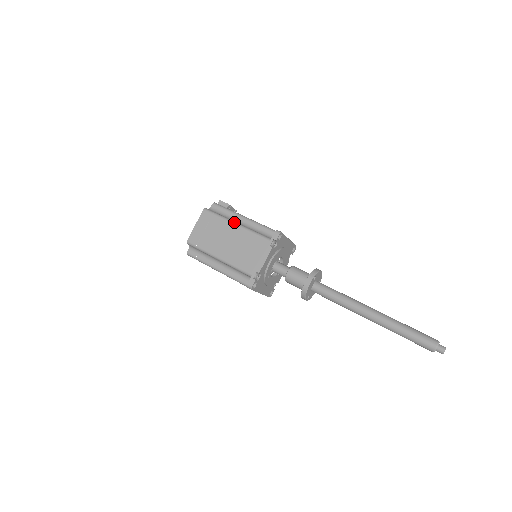
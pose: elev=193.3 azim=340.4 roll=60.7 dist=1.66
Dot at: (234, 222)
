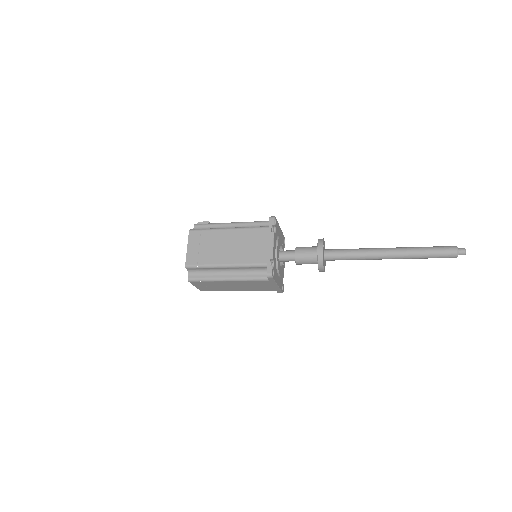
Dot at: (225, 228)
